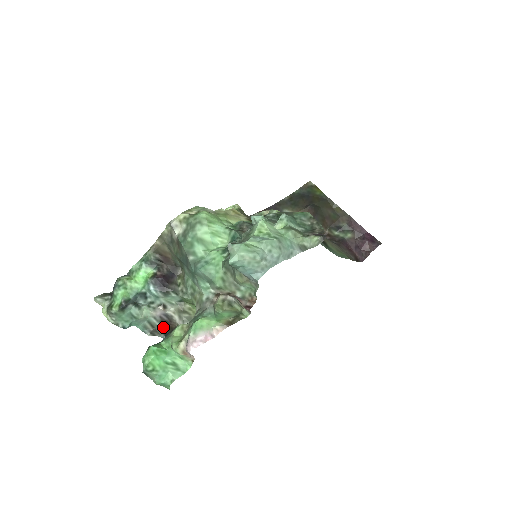
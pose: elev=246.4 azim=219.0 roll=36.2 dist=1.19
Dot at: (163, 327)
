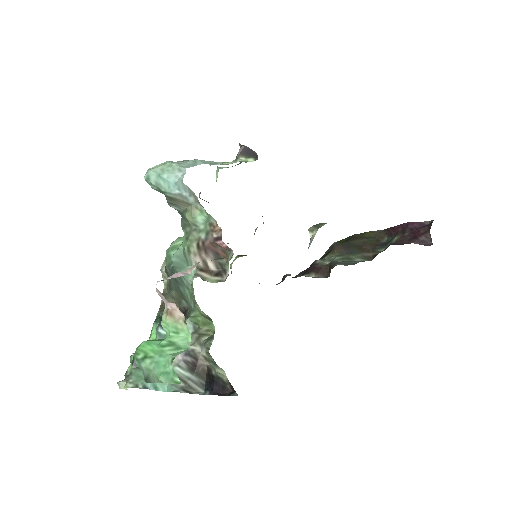
Dot at: (195, 377)
